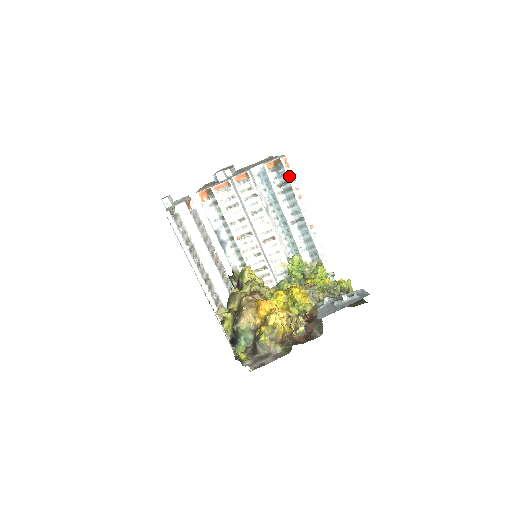
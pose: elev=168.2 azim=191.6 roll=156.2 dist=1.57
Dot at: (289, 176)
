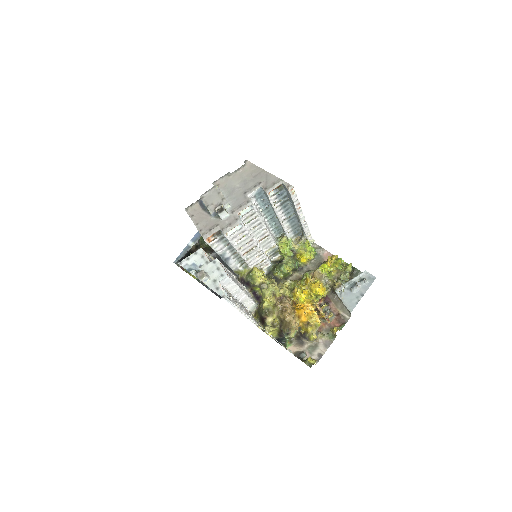
Dot at: (294, 199)
